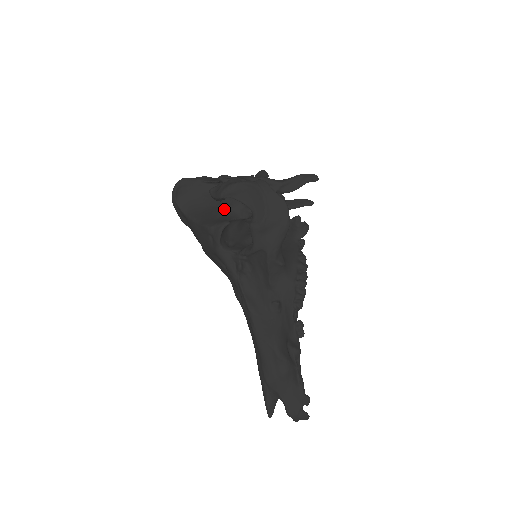
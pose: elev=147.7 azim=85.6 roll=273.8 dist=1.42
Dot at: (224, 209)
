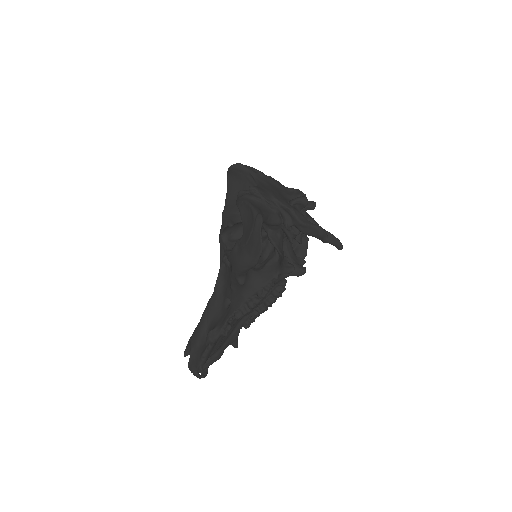
Dot at: occluded
